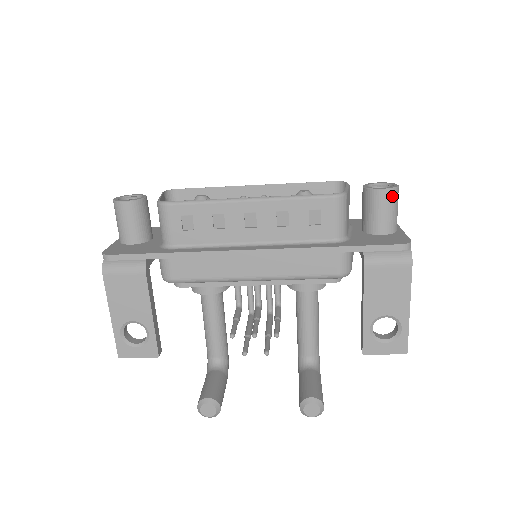
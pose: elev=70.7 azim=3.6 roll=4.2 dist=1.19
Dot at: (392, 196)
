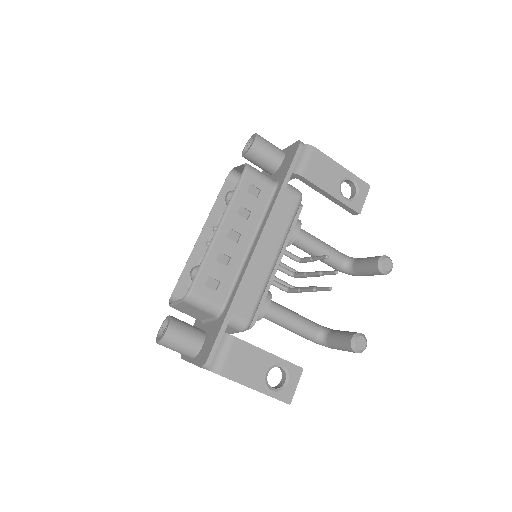
Dot at: (261, 139)
